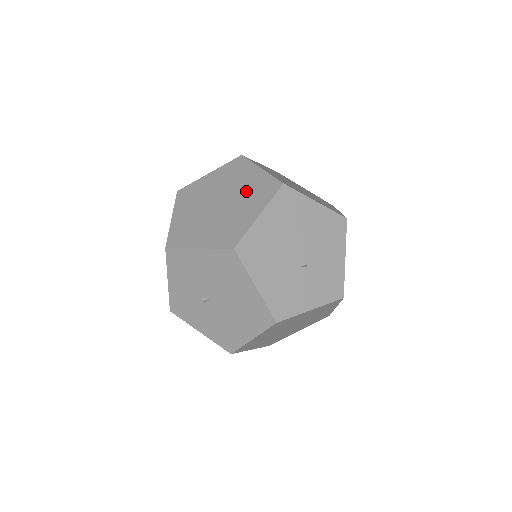
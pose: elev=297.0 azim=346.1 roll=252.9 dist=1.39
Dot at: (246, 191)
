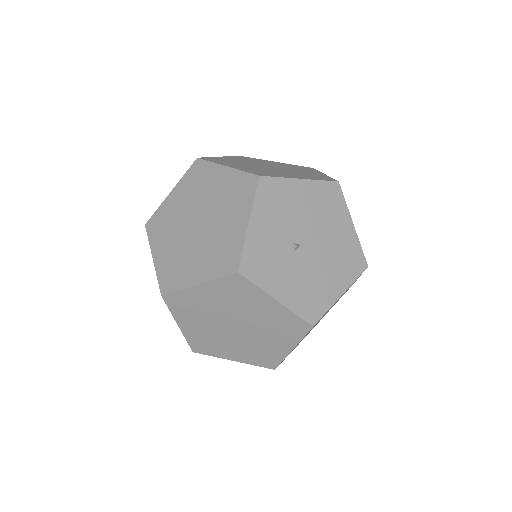
Dot at: (286, 166)
